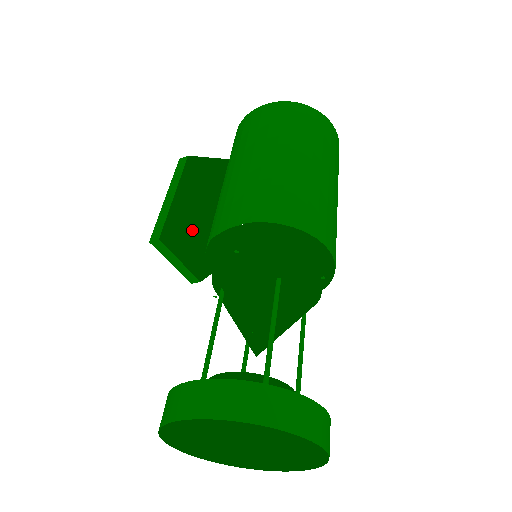
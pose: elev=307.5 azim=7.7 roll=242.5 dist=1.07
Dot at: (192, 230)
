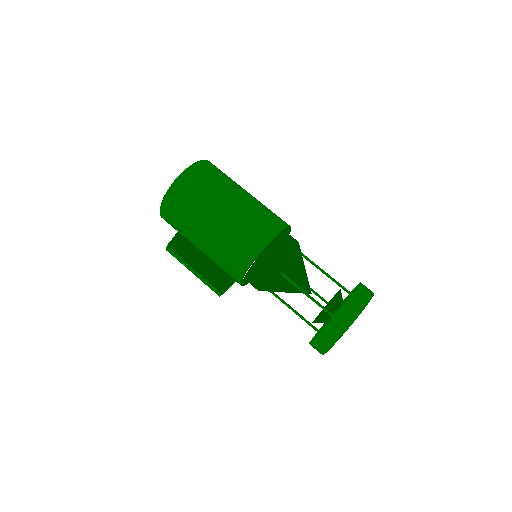
Dot at: (224, 276)
